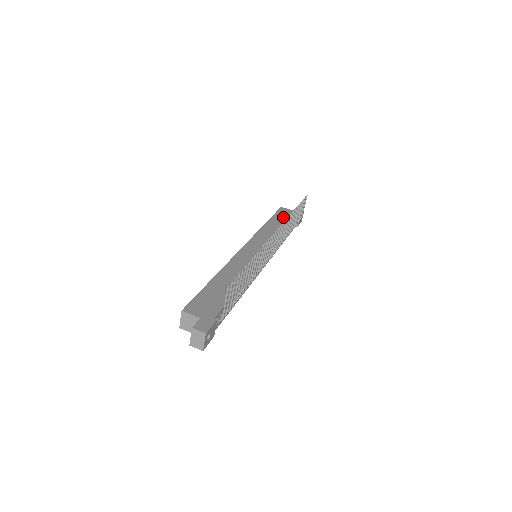
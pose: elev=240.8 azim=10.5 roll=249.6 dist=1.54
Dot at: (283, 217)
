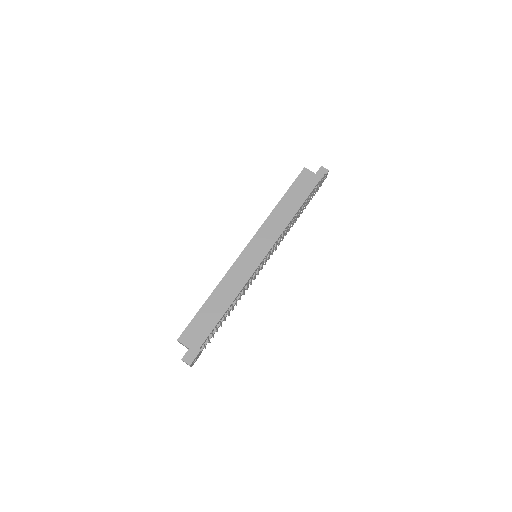
Dot at: (300, 189)
